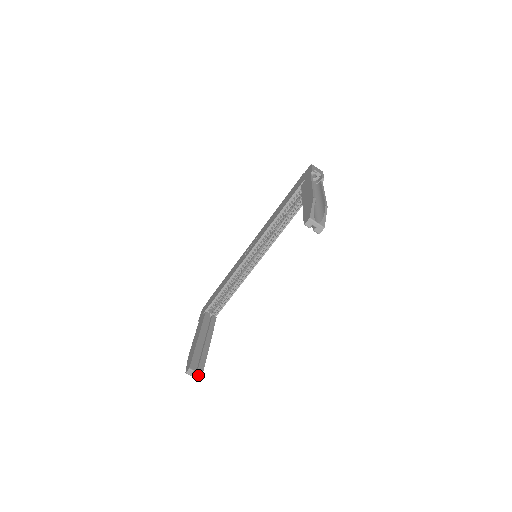
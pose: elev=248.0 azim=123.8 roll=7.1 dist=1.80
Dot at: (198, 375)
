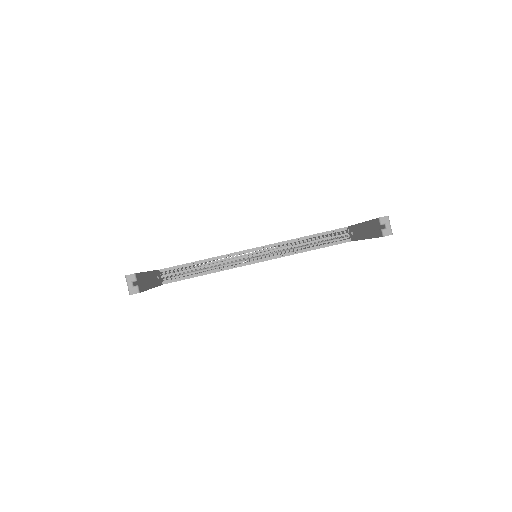
Dot at: (136, 289)
